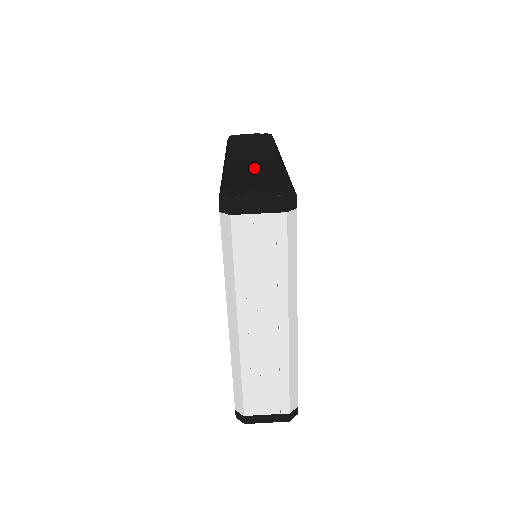
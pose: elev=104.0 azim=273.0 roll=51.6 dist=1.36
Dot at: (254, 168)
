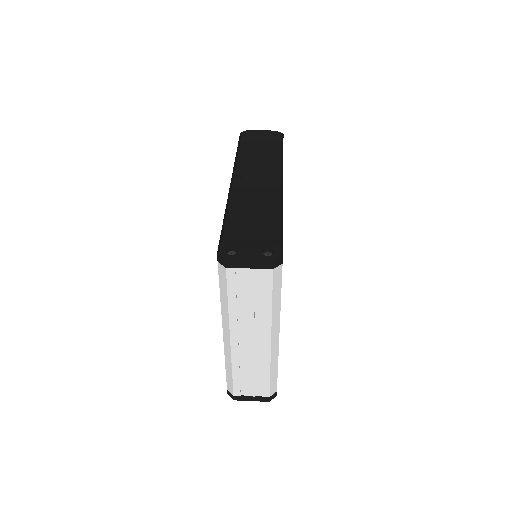
Dot at: (253, 206)
